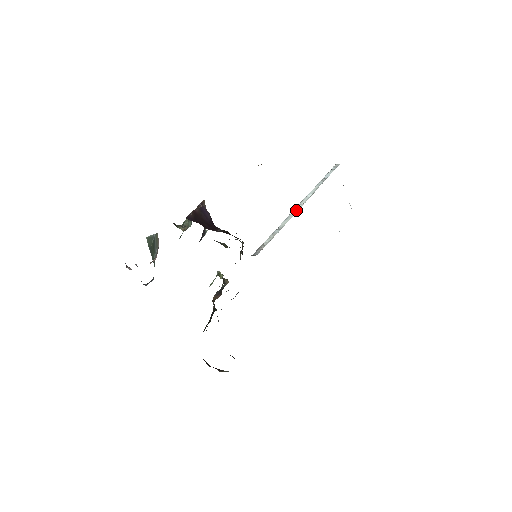
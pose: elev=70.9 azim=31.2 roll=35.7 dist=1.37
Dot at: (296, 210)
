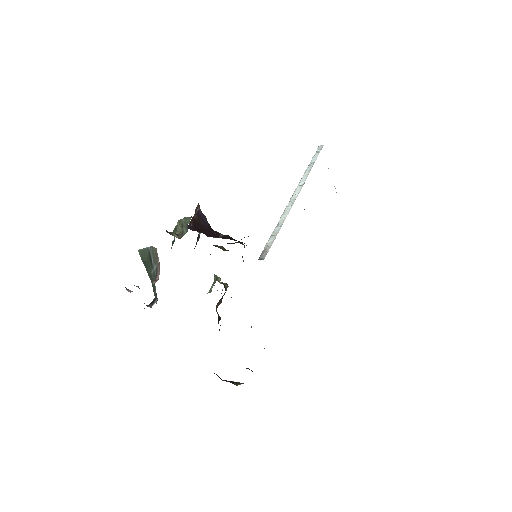
Dot at: (292, 202)
